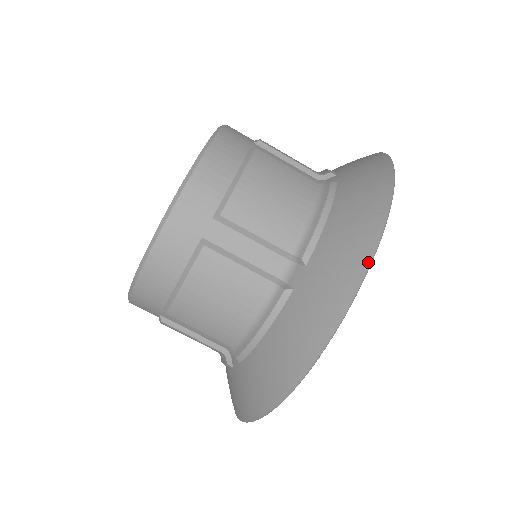
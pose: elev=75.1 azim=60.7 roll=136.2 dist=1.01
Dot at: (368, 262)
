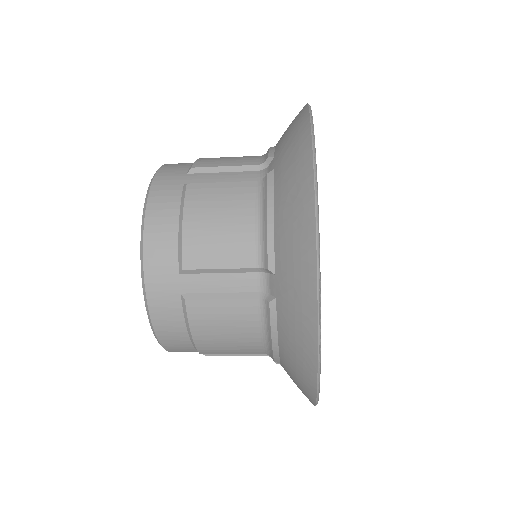
Dot at: (315, 256)
